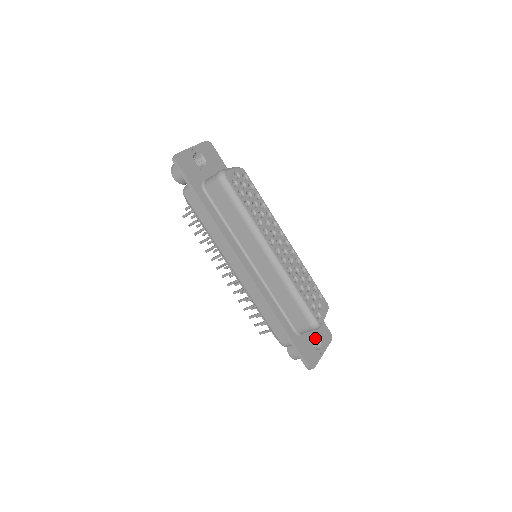
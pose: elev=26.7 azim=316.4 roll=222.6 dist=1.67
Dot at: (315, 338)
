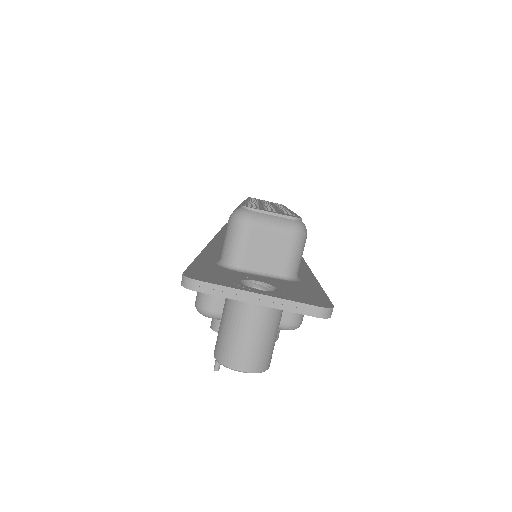
Dot at: occluded
